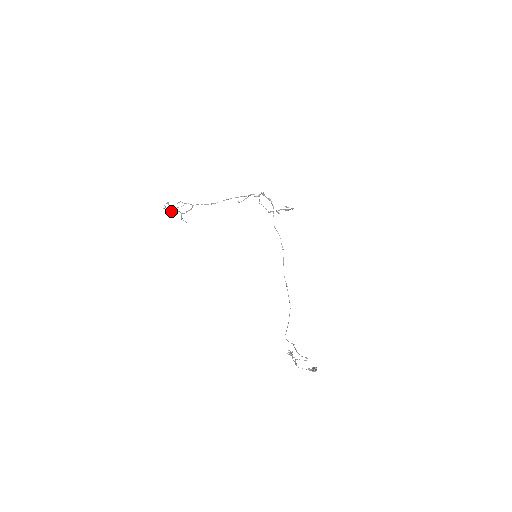
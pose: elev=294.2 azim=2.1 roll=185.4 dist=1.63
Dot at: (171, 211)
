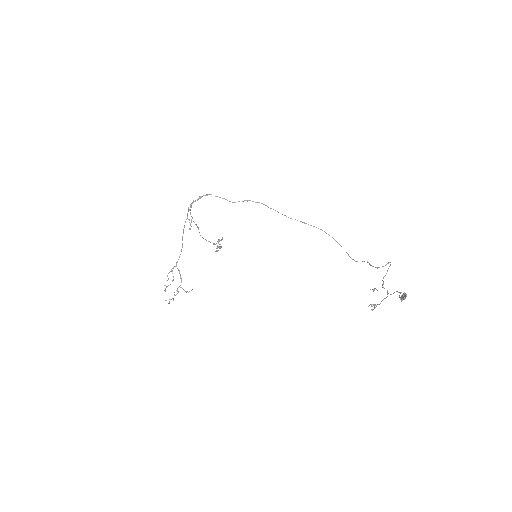
Dot at: occluded
